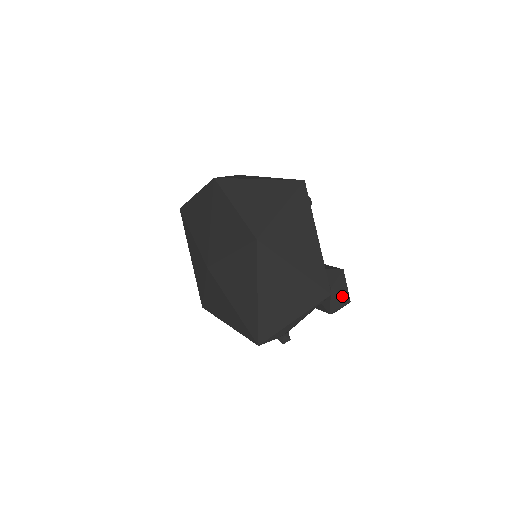
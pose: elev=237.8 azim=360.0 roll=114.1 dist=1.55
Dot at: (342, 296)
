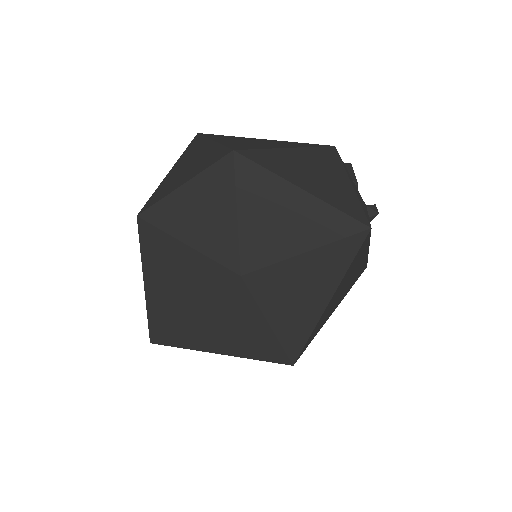
Dot at: occluded
